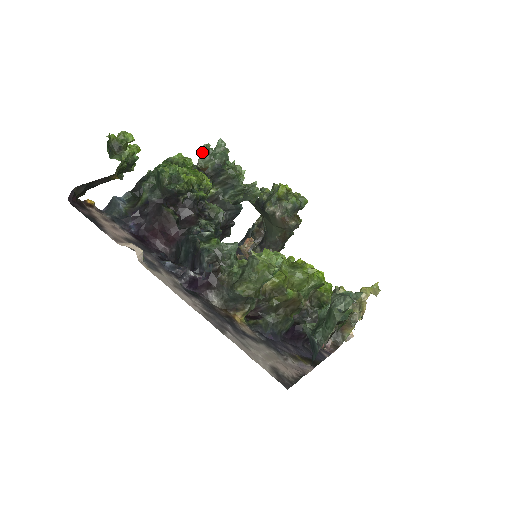
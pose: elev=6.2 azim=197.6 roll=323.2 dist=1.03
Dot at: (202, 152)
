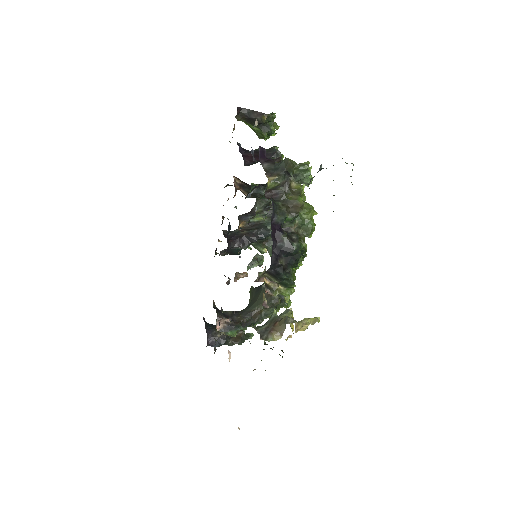
Dot at: occluded
